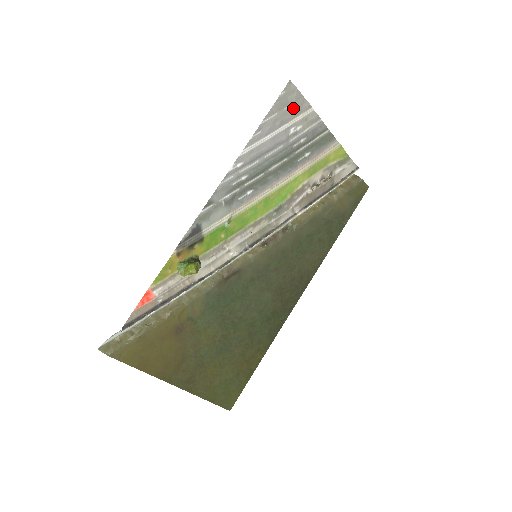
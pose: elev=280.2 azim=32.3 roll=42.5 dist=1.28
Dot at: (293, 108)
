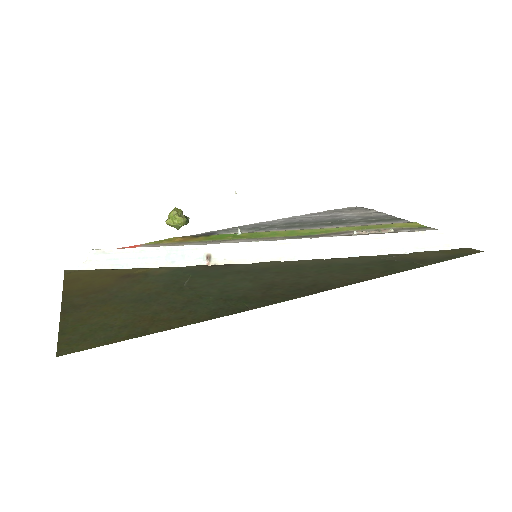
Dot at: (353, 210)
